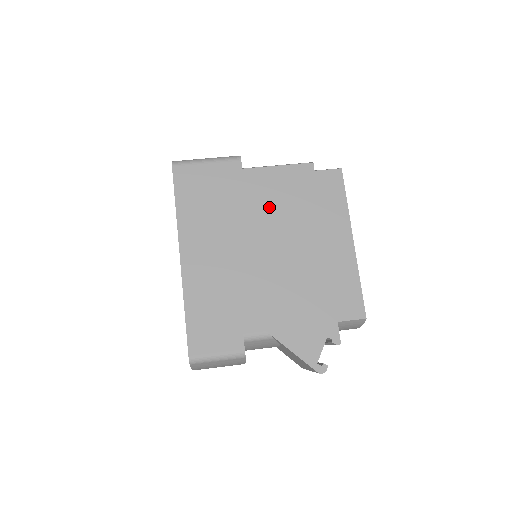
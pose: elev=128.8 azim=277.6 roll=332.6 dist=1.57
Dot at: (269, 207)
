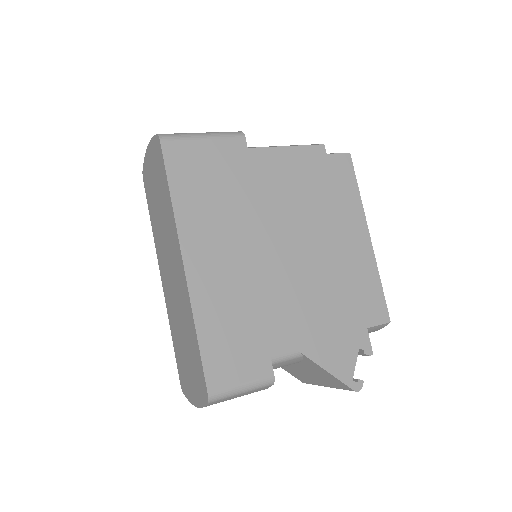
Dot at: (283, 196)
